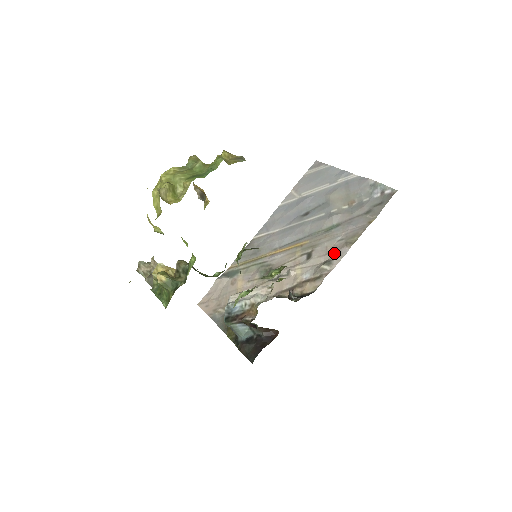
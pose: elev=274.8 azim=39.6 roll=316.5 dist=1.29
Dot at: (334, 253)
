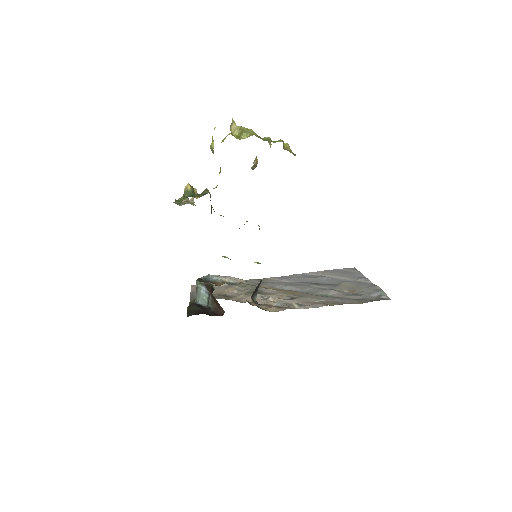
Dot at: (310, 304)
